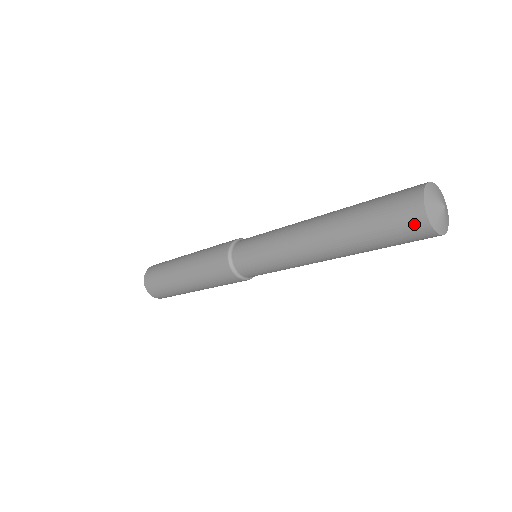
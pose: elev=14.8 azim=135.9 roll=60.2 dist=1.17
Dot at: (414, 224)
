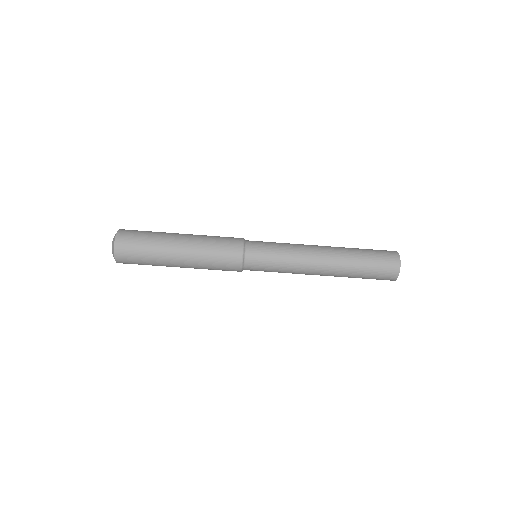
Dot at: (392, 263)
